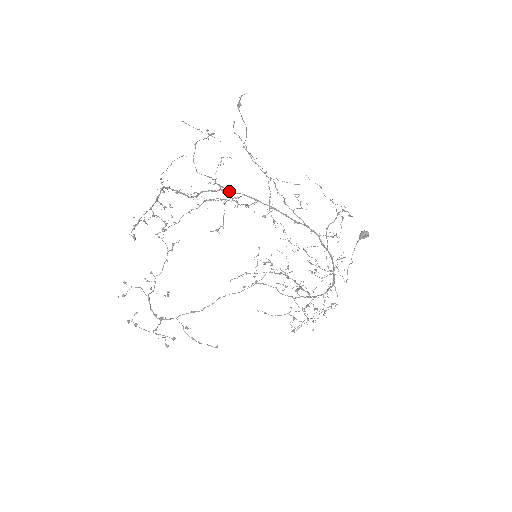
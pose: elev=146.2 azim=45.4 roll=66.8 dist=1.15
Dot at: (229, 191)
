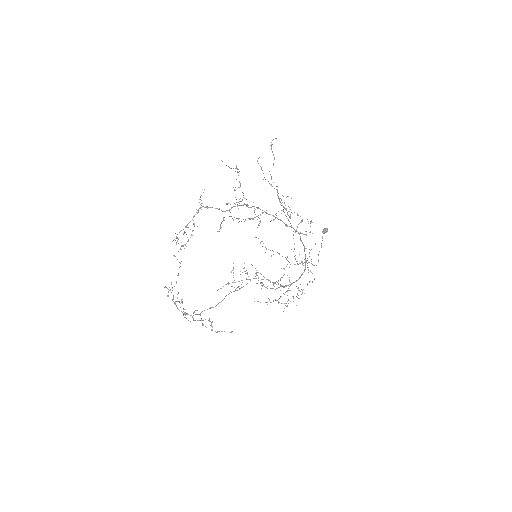
Dot at: occluded
